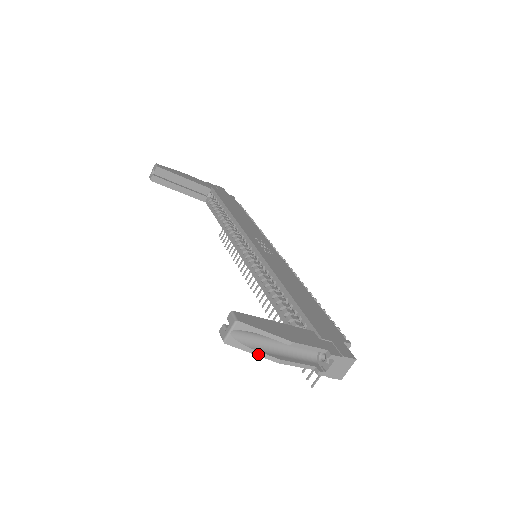
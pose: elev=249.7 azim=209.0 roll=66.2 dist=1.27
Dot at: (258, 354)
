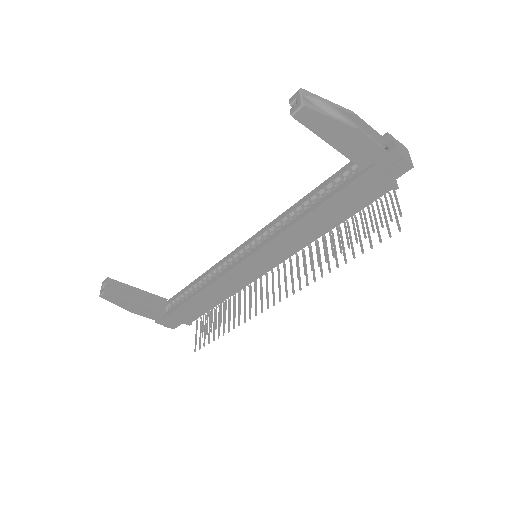
Dot at: (336, 119)
